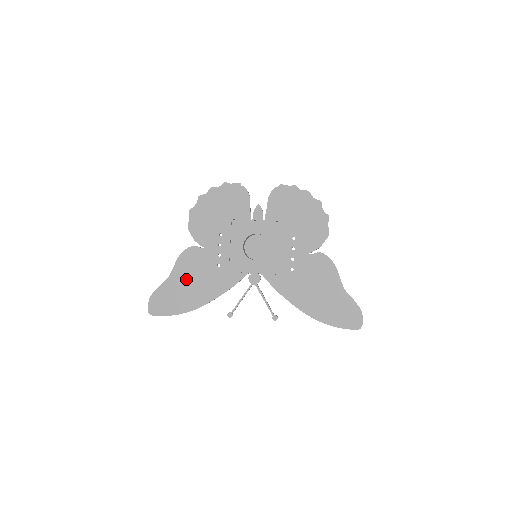
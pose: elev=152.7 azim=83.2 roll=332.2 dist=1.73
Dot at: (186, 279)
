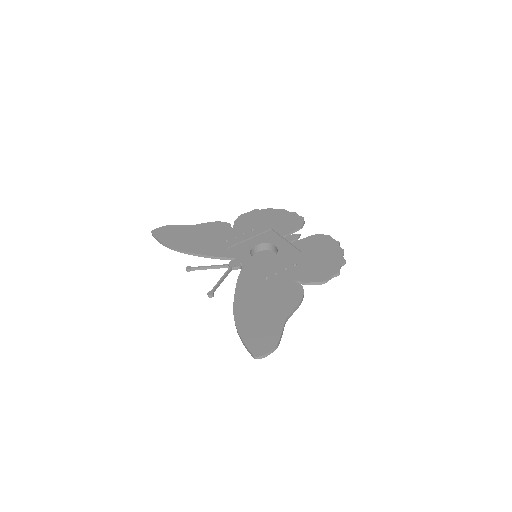
Dot at: (198, 233)
